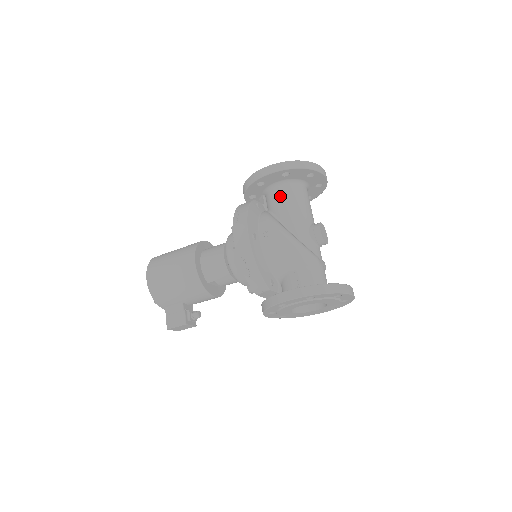
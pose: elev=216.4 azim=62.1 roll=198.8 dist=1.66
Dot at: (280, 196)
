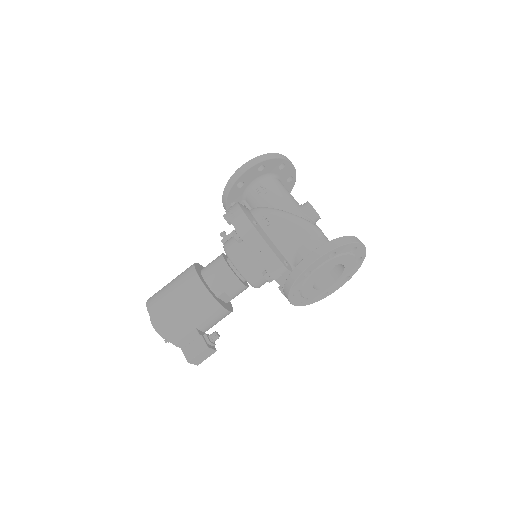
Dot at: (262, 190)
